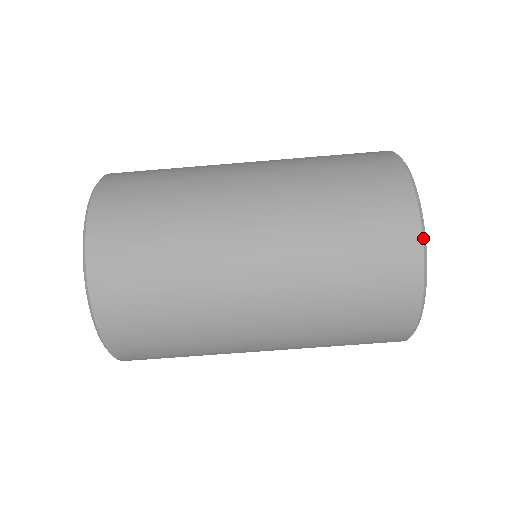
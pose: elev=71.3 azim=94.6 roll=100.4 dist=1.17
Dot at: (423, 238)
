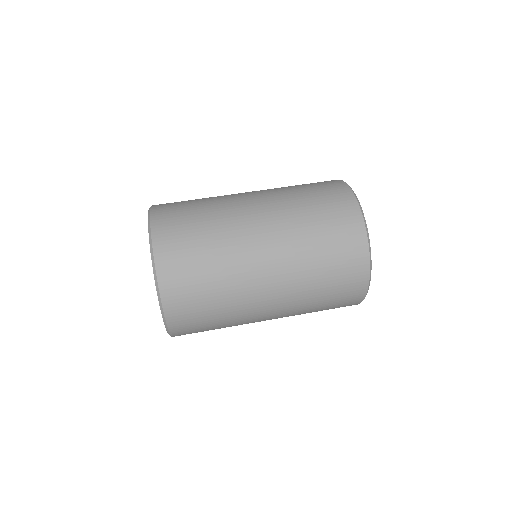
Dot at: (367, 235)
